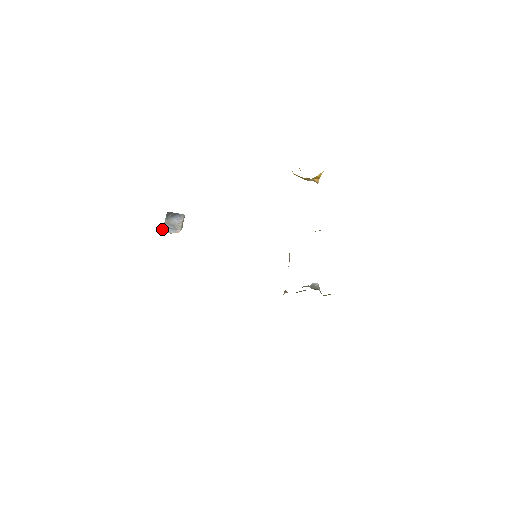
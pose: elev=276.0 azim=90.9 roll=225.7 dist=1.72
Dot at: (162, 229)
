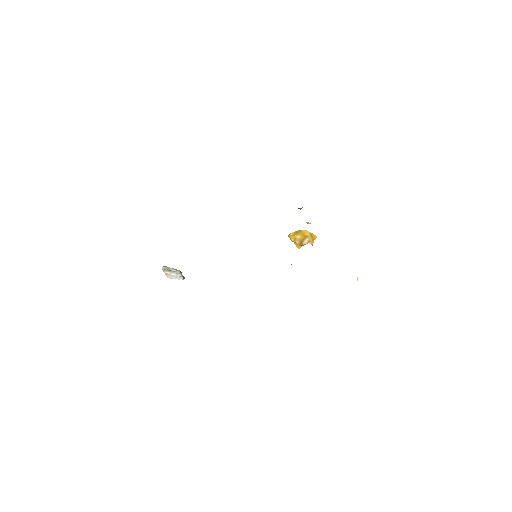
Dot at: occluded
